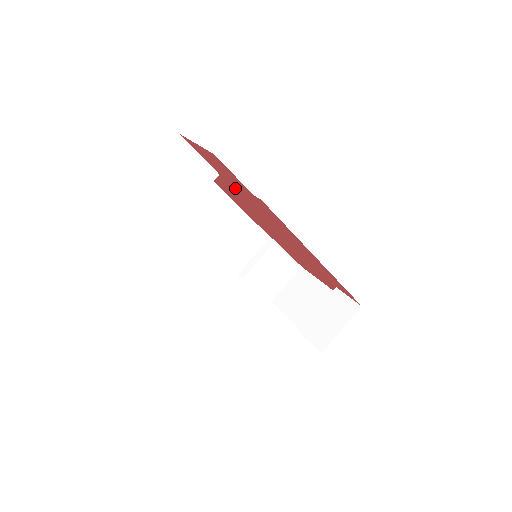
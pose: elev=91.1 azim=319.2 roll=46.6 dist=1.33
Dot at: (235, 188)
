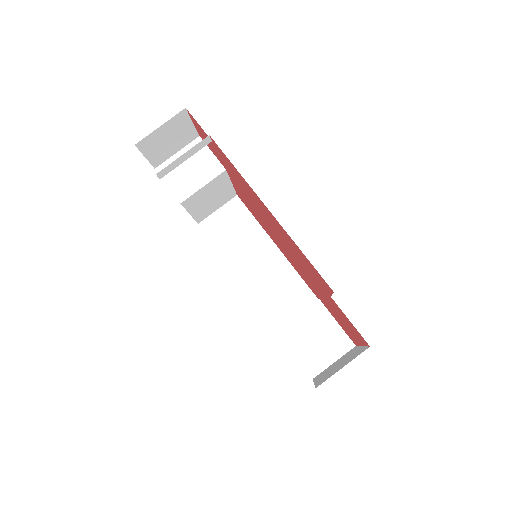
Dot at: (232, 175)
